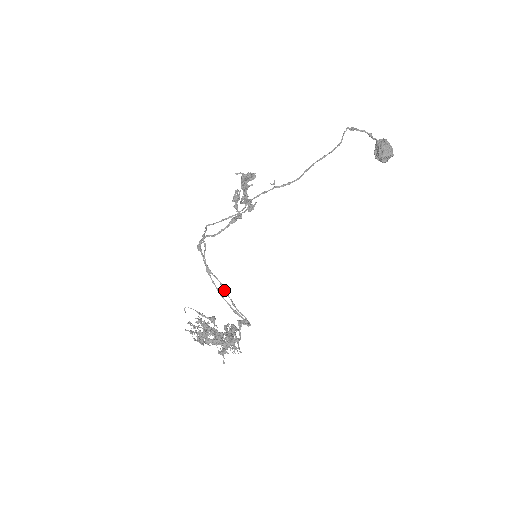
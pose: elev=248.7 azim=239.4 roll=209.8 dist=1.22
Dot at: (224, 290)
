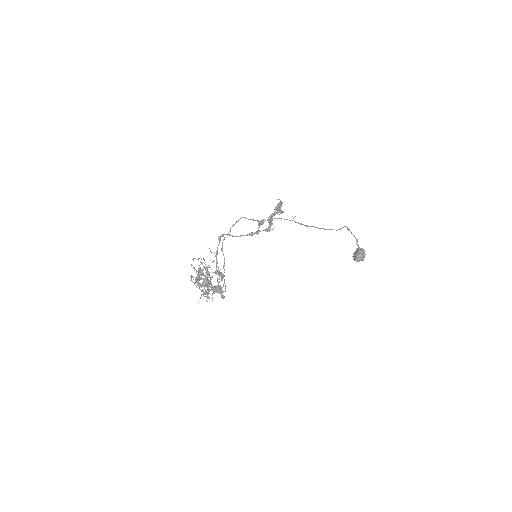
Dot at: (224, 264)
